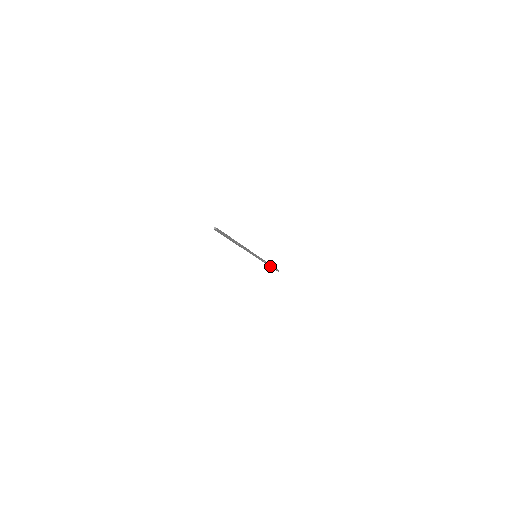
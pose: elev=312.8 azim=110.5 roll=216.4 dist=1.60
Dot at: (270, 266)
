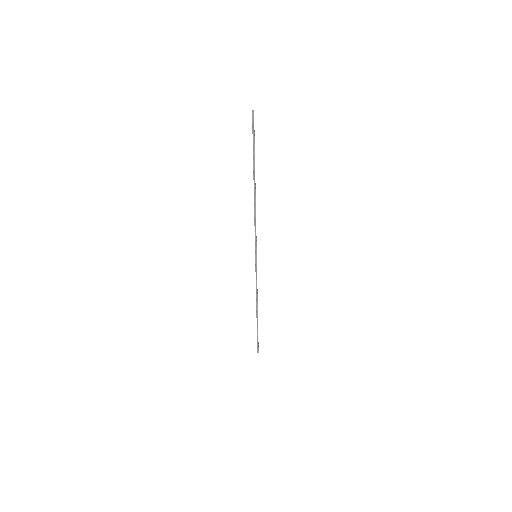
Dot at: (257, 317)
